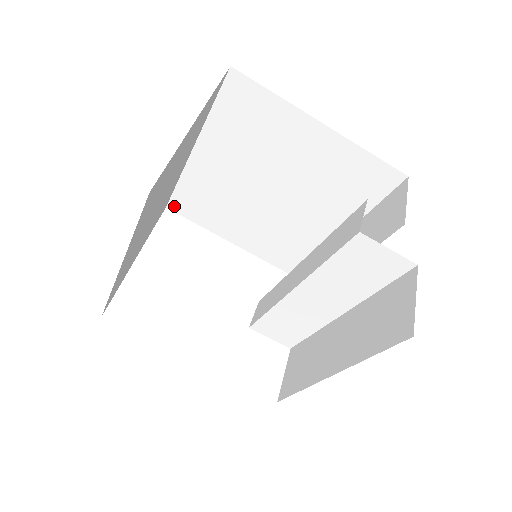
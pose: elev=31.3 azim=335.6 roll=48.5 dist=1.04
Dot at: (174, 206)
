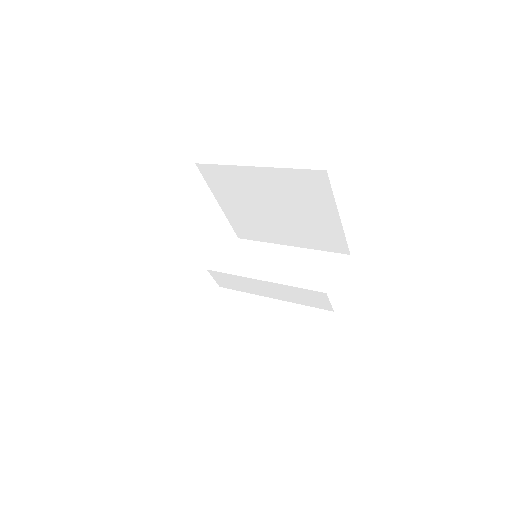
Dot at: (202, 167)
